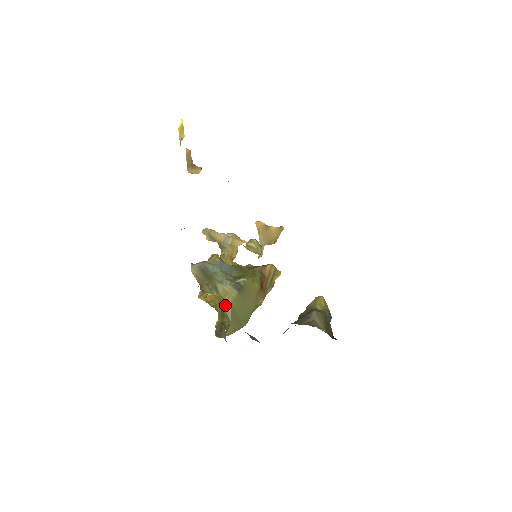
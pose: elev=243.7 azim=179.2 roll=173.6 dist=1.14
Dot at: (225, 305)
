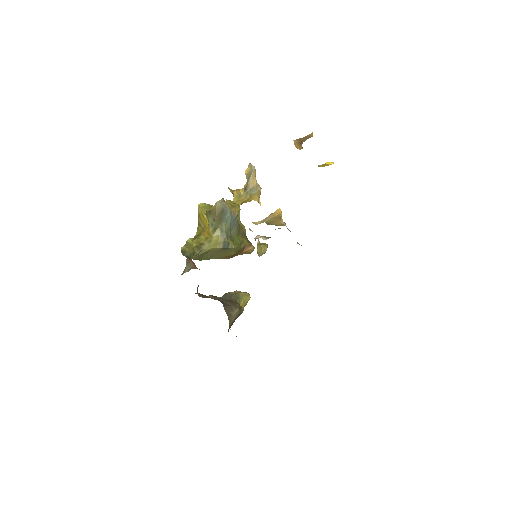
Dot at: (207, 245)
